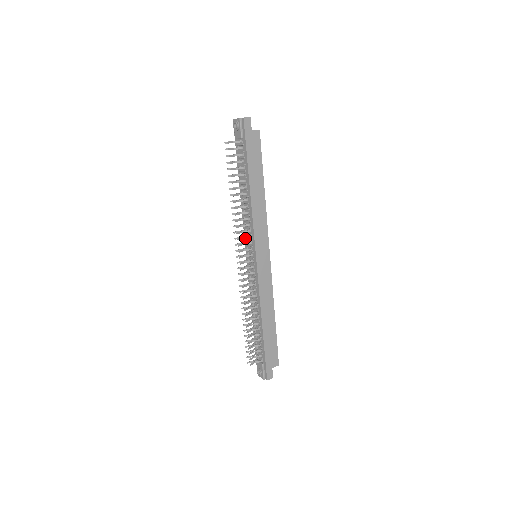
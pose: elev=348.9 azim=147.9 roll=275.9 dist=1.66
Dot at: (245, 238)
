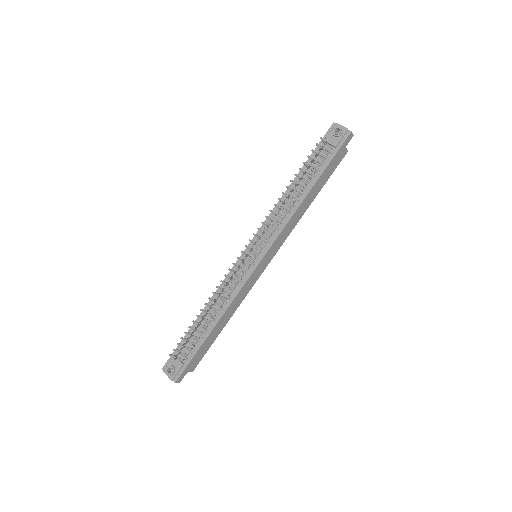
Dot at: (266, 234)
